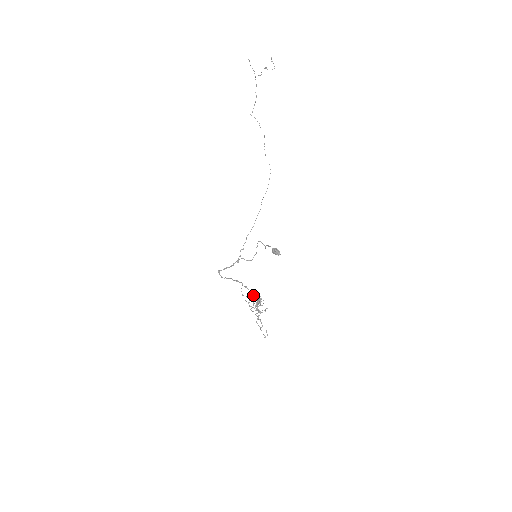
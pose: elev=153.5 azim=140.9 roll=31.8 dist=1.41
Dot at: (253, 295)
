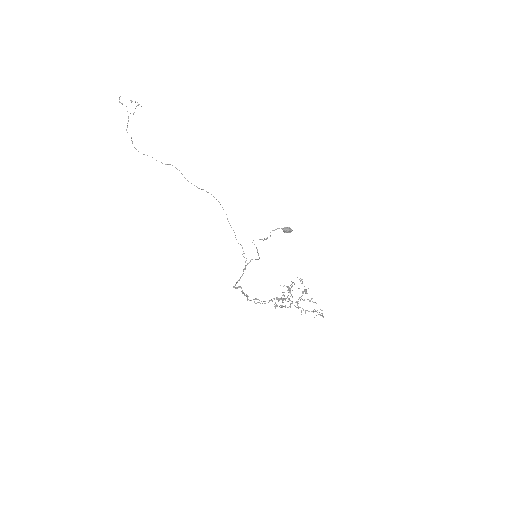
Dot at: occluded
